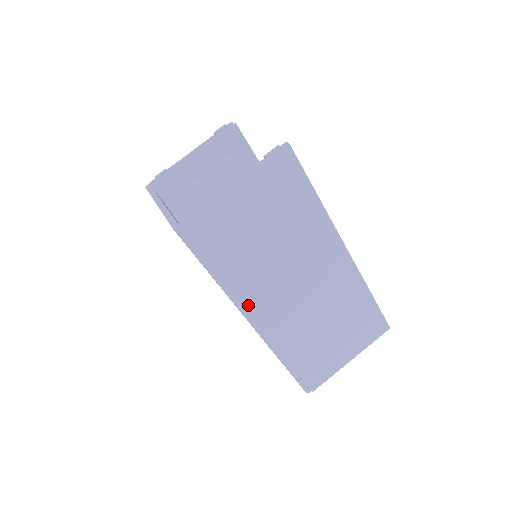
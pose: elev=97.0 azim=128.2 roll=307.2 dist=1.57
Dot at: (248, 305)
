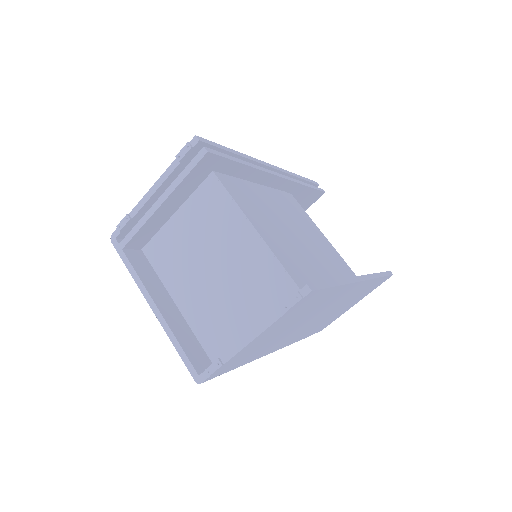
Dot at: (269, 352)
